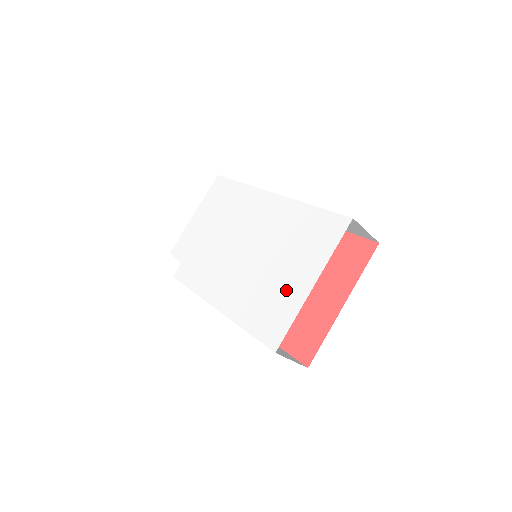
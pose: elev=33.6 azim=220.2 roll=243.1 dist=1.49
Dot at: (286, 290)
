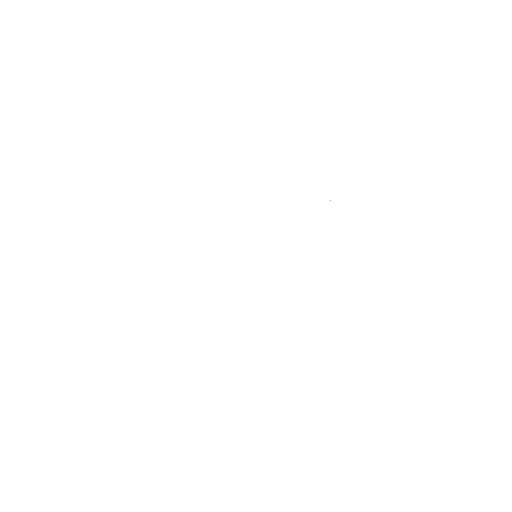
Dot at: (333, 362)
